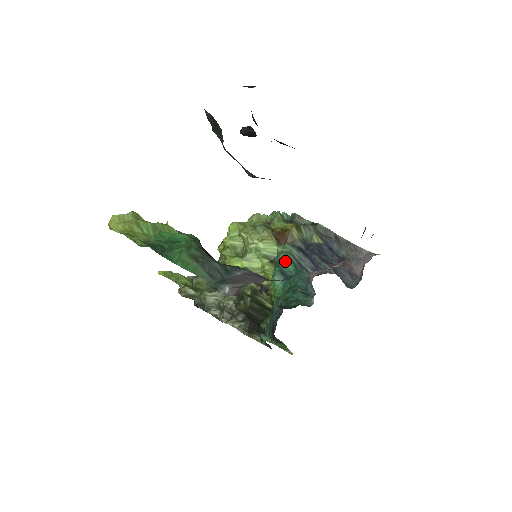
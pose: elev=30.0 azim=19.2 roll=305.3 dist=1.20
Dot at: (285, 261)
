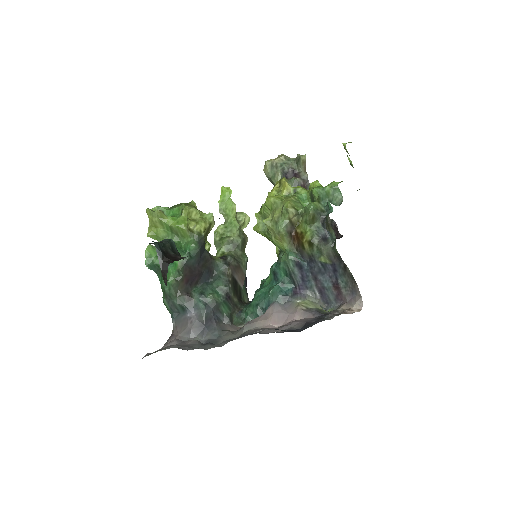
Dot at: (281, 267)
